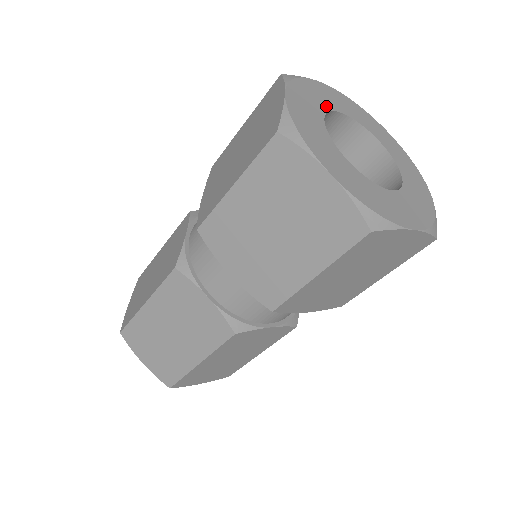
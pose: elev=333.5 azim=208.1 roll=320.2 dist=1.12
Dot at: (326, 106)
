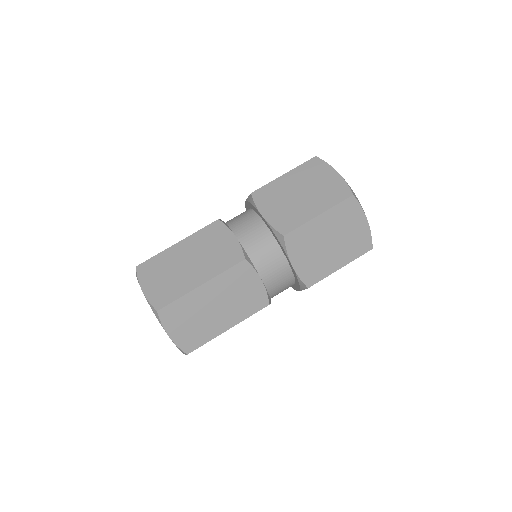
Dot at: occluded
